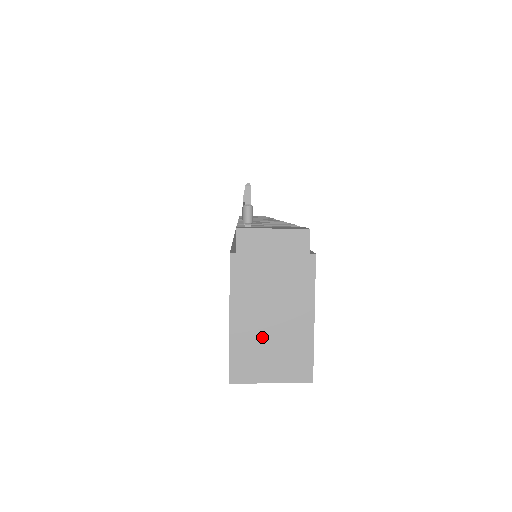
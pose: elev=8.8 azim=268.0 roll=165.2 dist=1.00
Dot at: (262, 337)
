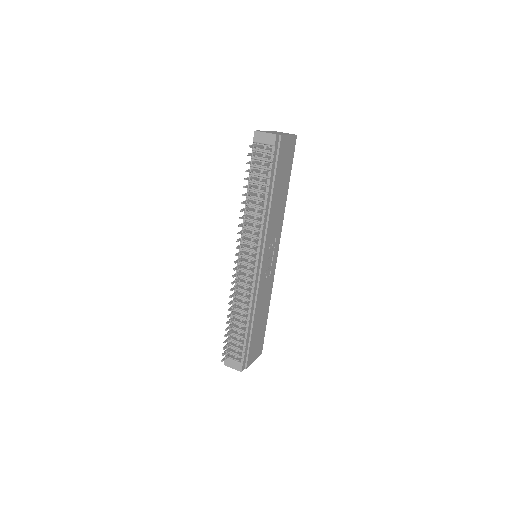
Dot at: occluded
